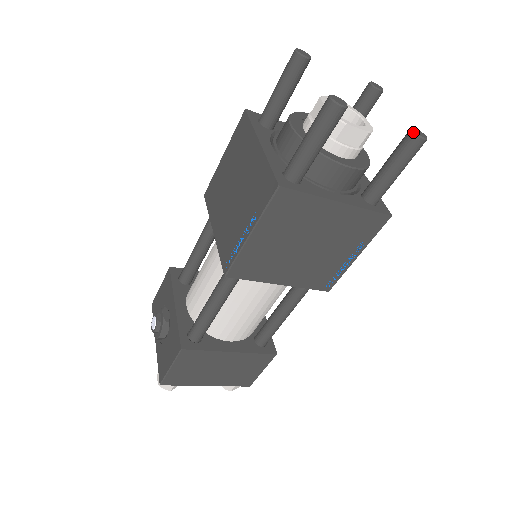
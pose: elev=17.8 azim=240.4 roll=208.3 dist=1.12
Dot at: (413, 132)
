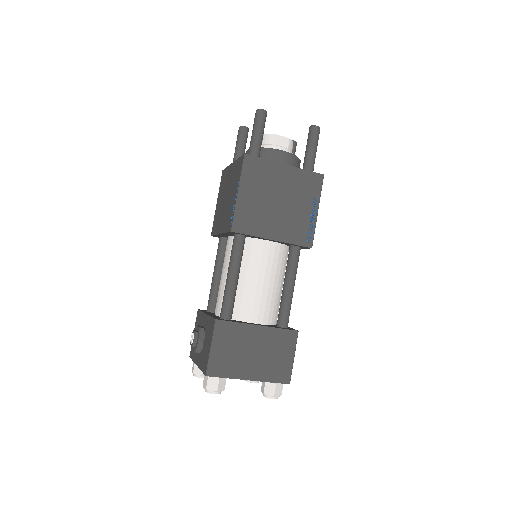
Dot at: (310, 126)
